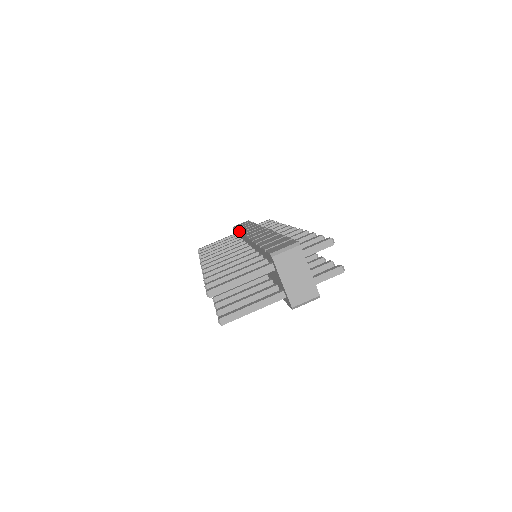
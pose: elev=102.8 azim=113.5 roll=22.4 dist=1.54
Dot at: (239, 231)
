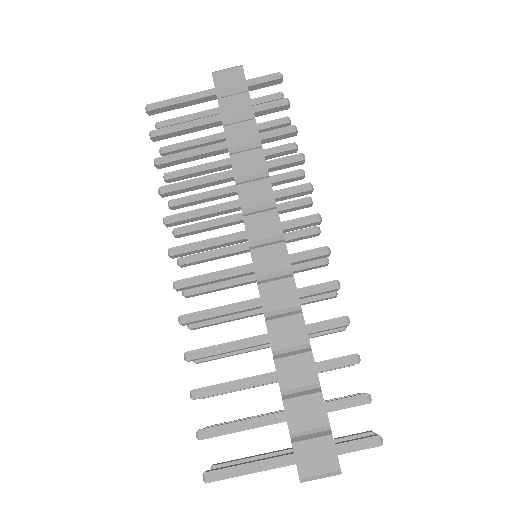
Dot at: (231, 163)
